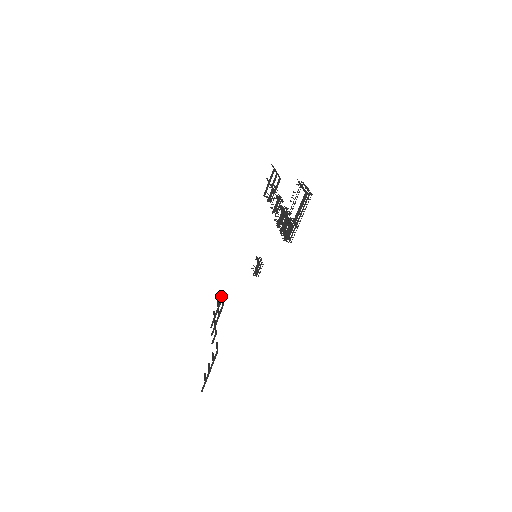
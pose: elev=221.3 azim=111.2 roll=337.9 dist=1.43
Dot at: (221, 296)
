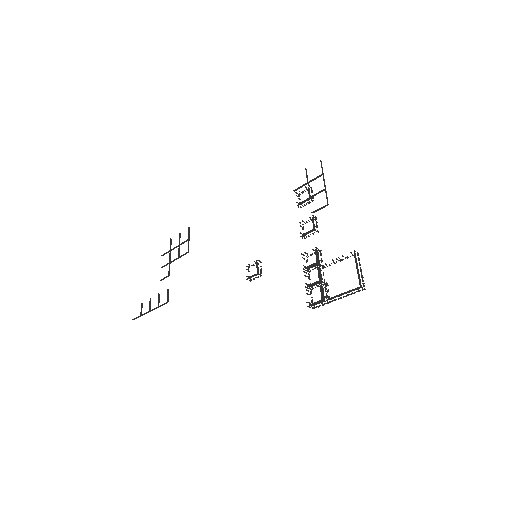
Dot at: (188, 237)
